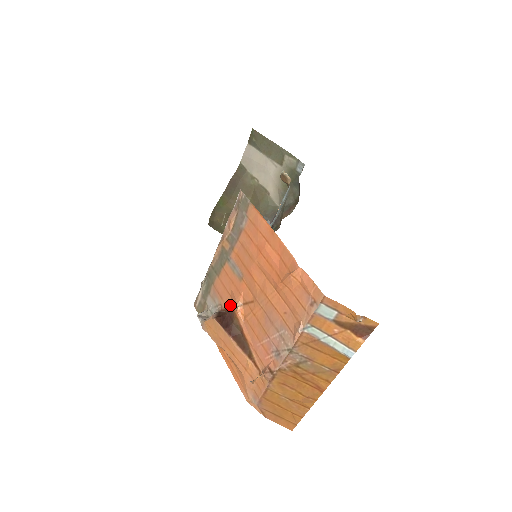
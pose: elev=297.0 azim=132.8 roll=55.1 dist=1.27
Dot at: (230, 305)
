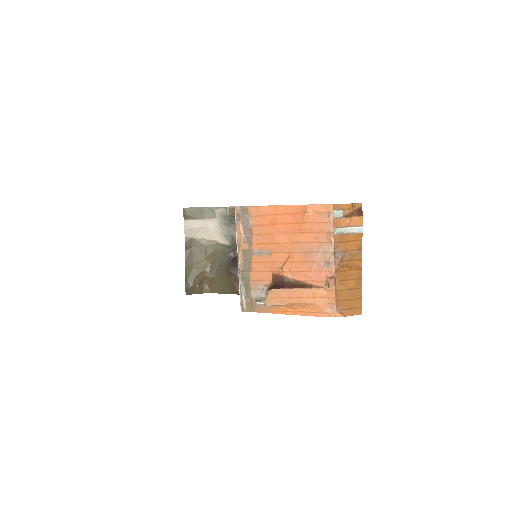
Dot at: (274, 276)
